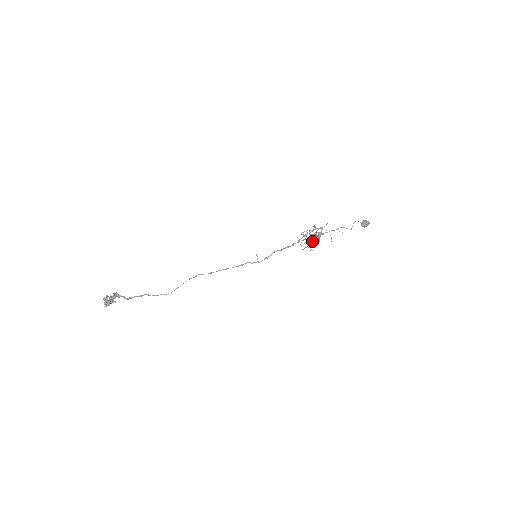
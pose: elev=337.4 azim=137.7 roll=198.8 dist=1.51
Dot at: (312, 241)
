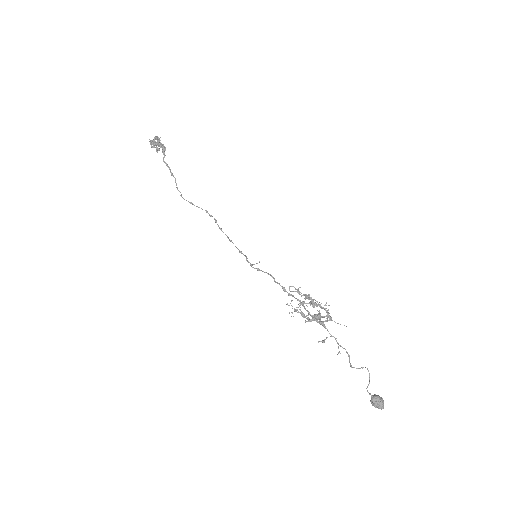
Dot at: (302, 304)
